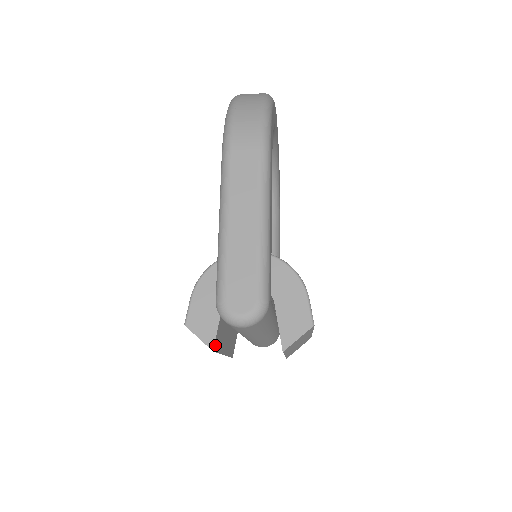
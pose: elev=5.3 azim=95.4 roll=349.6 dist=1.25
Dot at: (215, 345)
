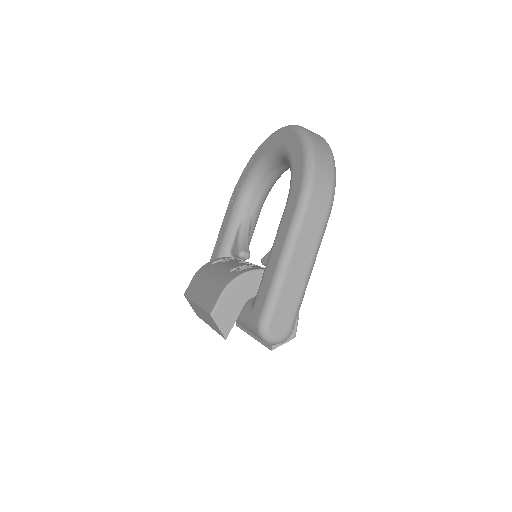
Dot at: (226, 334)
